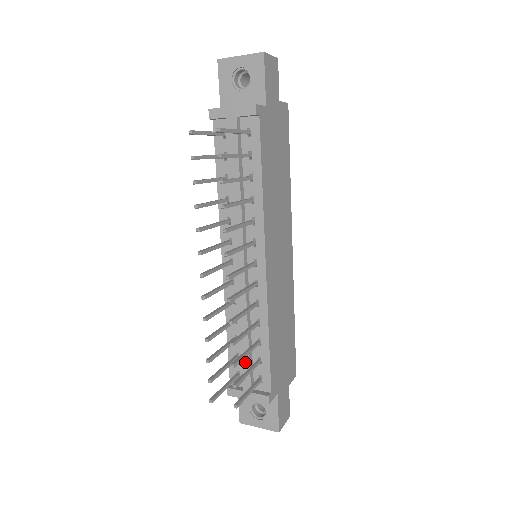
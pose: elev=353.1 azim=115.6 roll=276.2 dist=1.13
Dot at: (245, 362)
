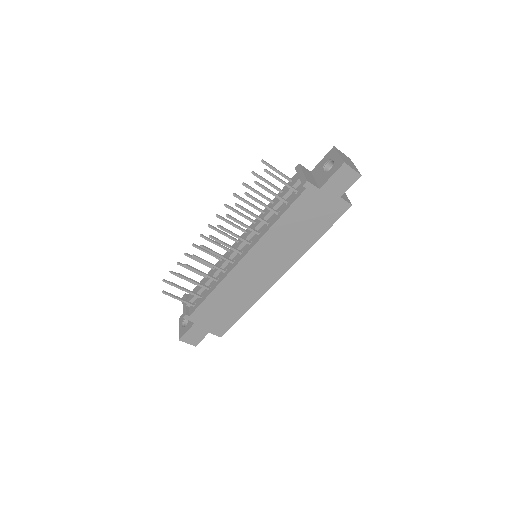
Dot at: (197, 290)
